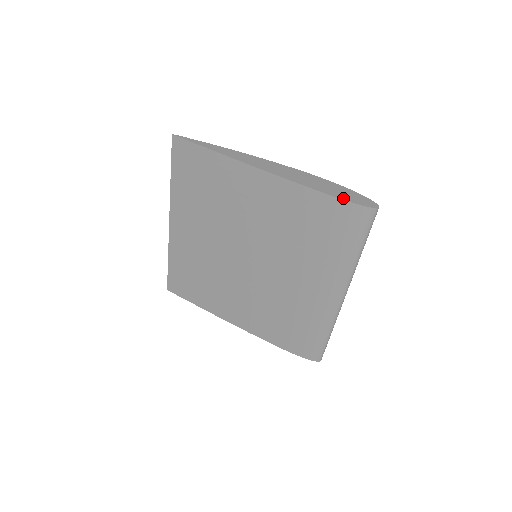
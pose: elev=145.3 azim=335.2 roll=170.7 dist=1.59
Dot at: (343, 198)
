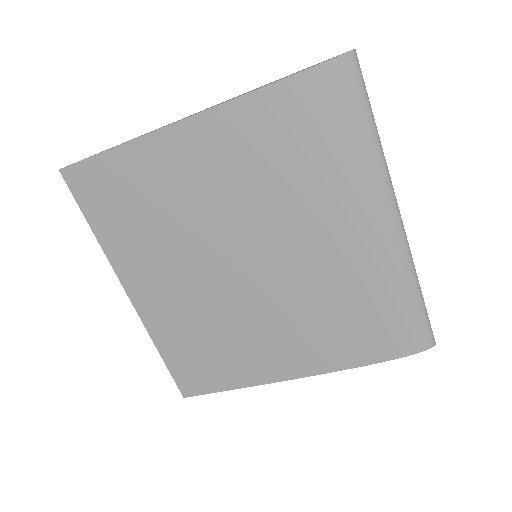
Dot at: (303, 70)
